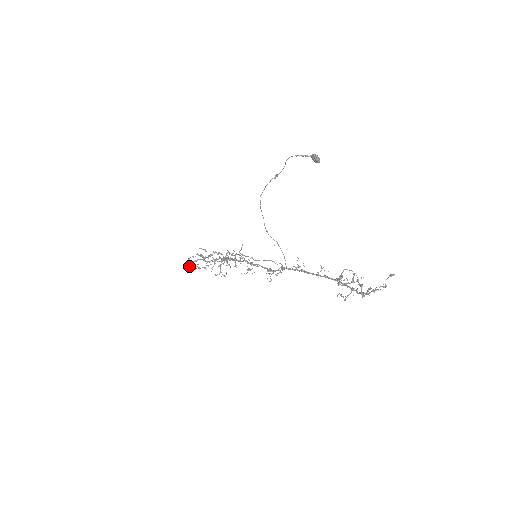
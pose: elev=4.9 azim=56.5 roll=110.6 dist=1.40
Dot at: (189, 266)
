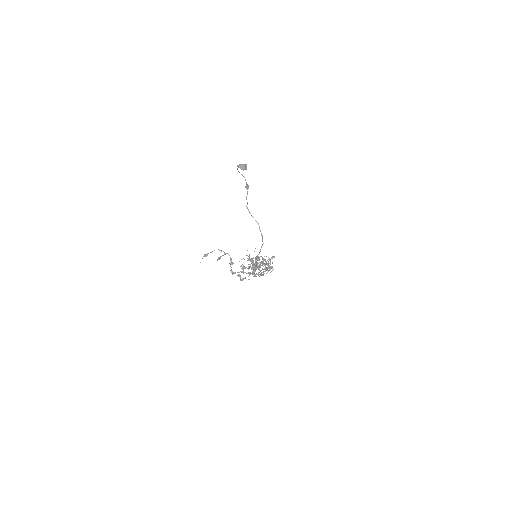
Dot at: occluded
